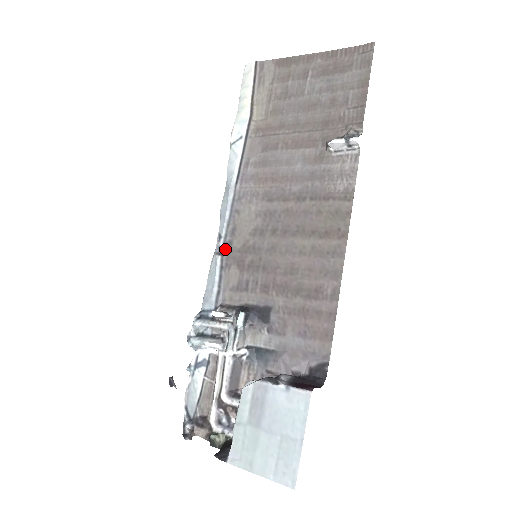
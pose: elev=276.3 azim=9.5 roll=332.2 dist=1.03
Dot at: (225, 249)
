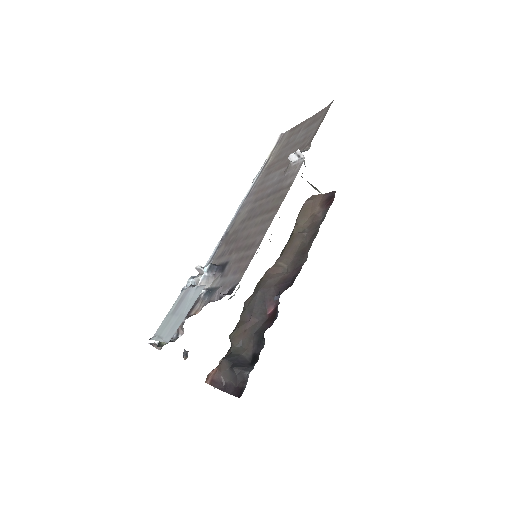
Dot at: (224, 236)
